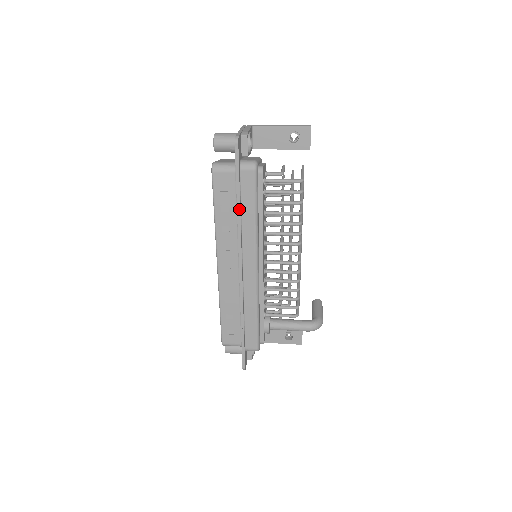
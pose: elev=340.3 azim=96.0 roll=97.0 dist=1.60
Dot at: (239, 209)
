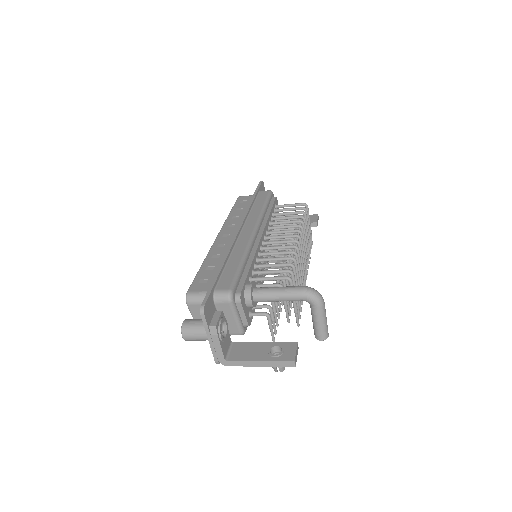
Dot at: (252, 202)
